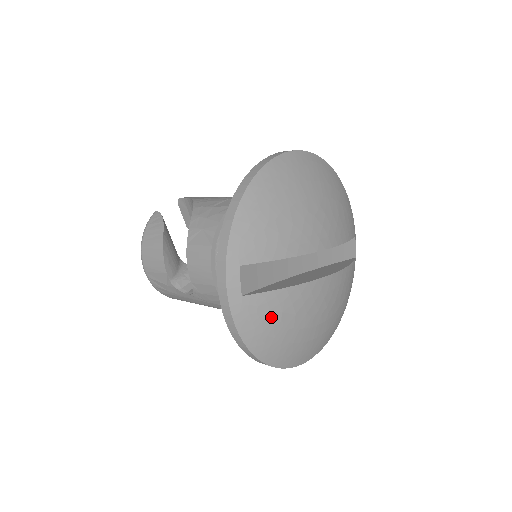
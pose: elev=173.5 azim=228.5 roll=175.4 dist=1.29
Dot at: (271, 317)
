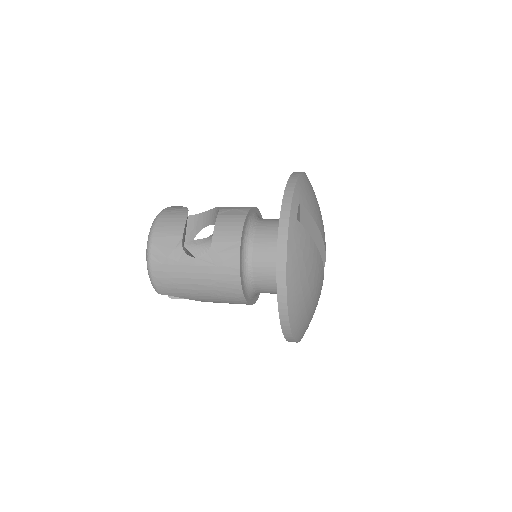
Dot at: (304, 252)
